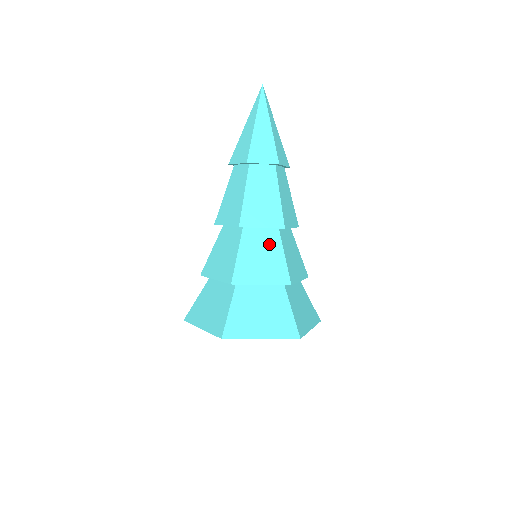
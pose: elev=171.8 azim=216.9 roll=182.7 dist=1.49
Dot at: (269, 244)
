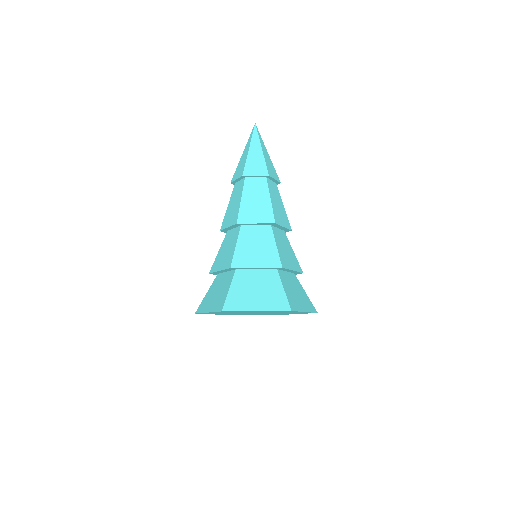
Dot at: (285, 241)
